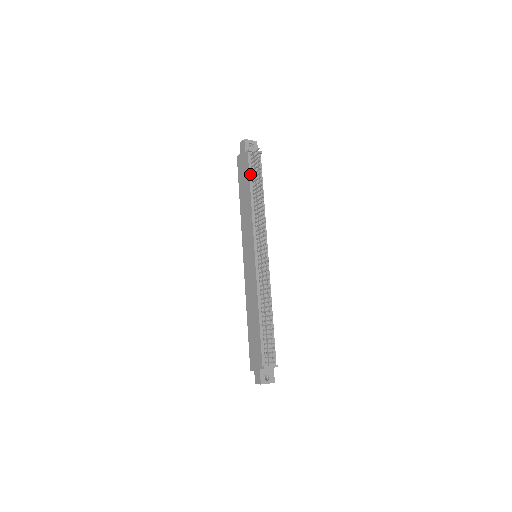
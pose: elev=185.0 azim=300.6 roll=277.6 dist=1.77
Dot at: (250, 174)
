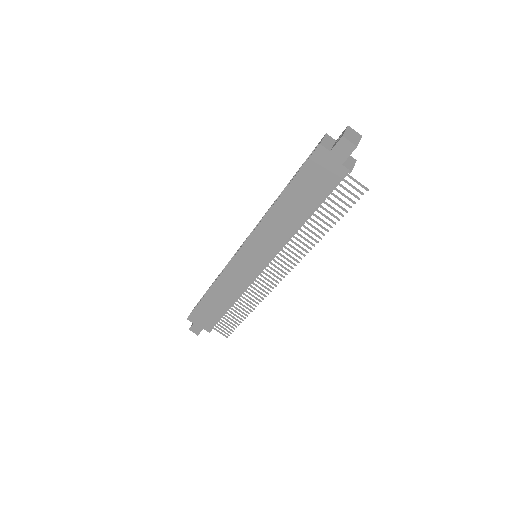
Dot at: (324, 197)
